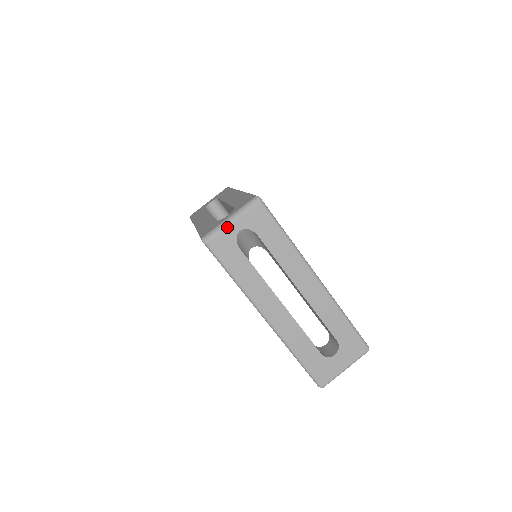
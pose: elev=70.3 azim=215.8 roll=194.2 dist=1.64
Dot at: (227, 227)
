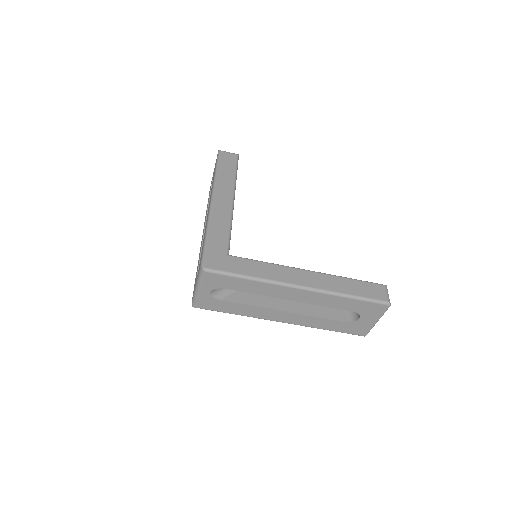
Dot at: (199, 295)
